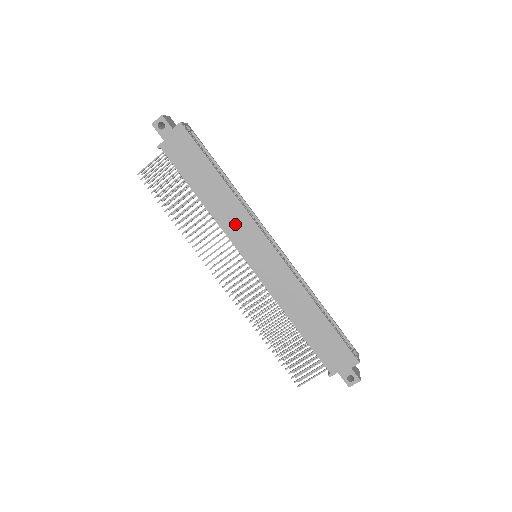
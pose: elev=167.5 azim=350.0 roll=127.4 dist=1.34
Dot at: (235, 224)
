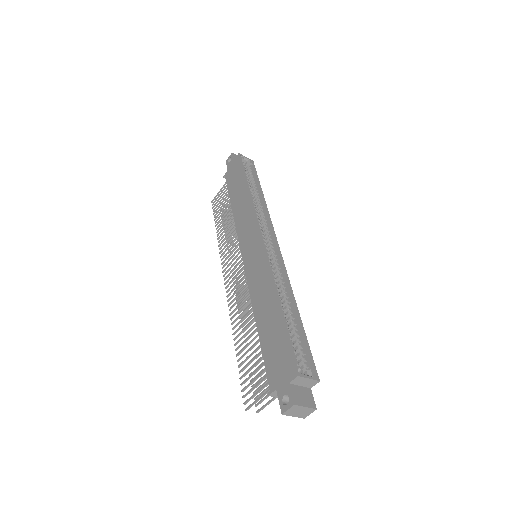
Dot at: (244, 223)
